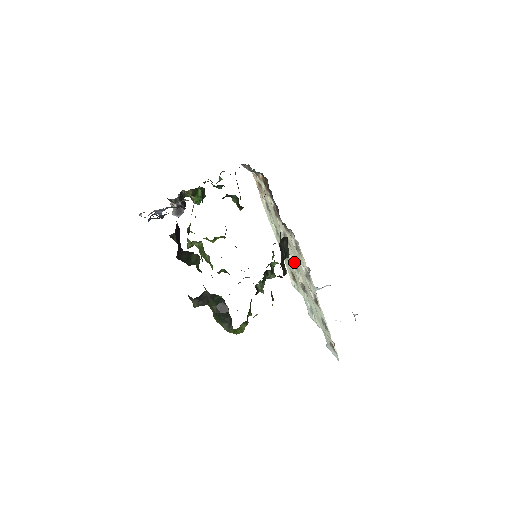
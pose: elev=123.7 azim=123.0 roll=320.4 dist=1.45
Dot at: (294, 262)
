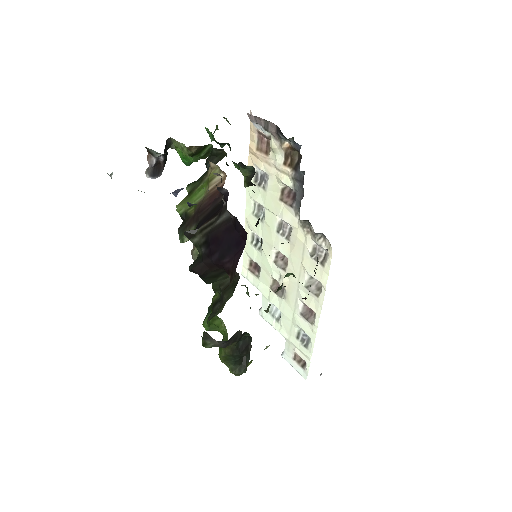
Dot at: (277, 259)
